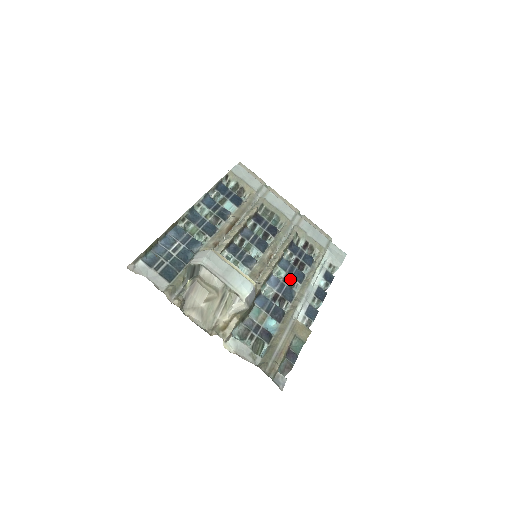
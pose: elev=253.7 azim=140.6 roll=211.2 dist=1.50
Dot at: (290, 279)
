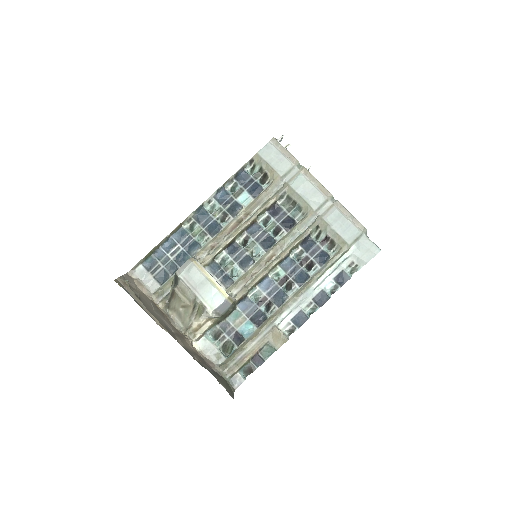
Dot at: (288, 281)
